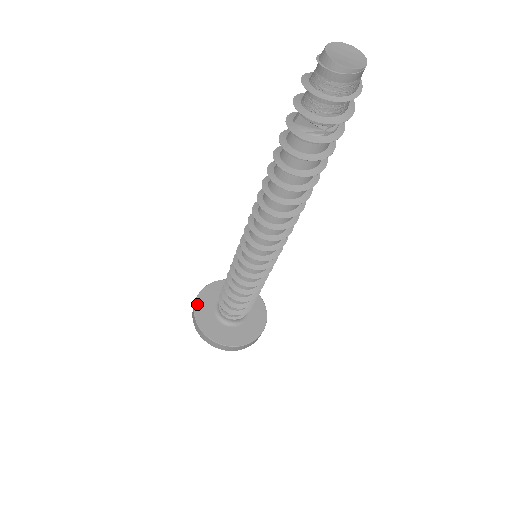
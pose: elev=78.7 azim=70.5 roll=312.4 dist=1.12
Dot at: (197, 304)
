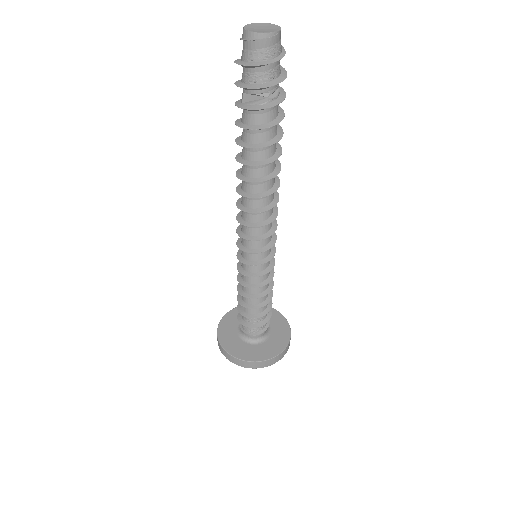
Dot at: (220, 333)
